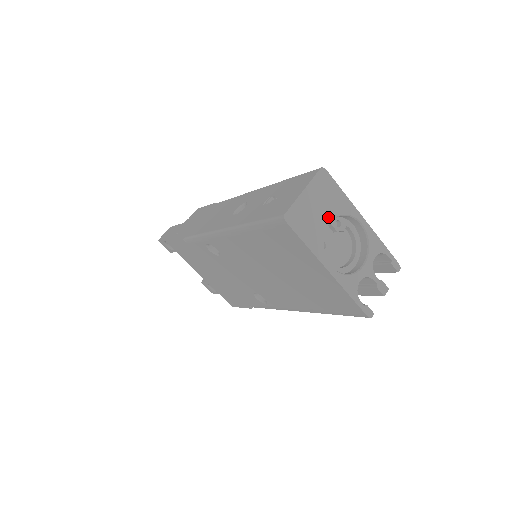
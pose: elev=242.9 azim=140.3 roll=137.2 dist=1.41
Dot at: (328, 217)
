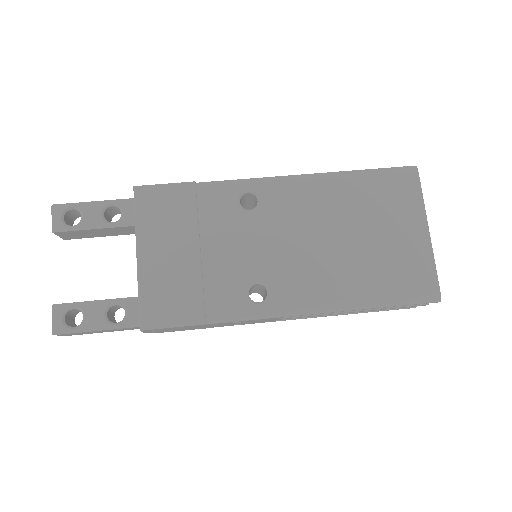
Dot at: occluded
